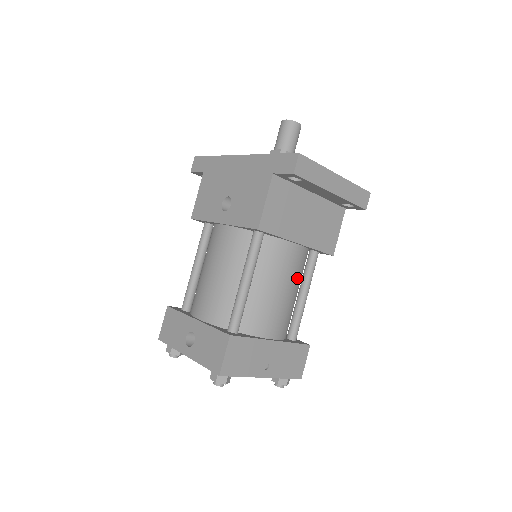
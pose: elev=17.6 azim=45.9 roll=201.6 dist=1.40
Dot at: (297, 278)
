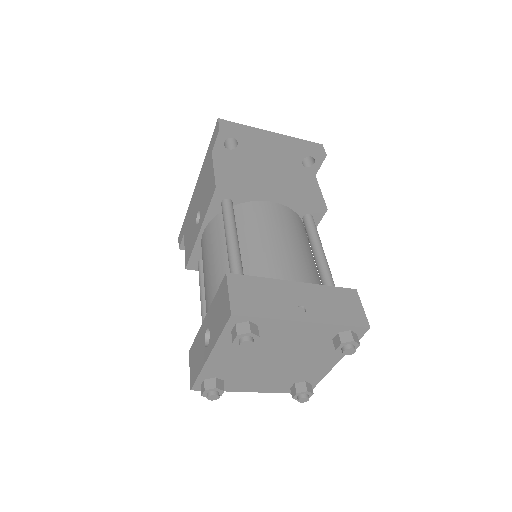
Dot at: (295, 233)
